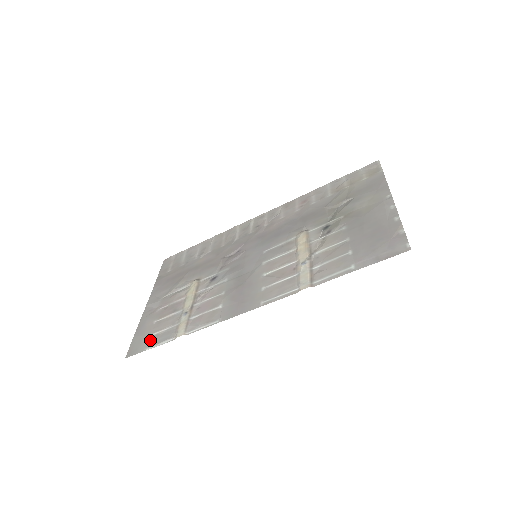
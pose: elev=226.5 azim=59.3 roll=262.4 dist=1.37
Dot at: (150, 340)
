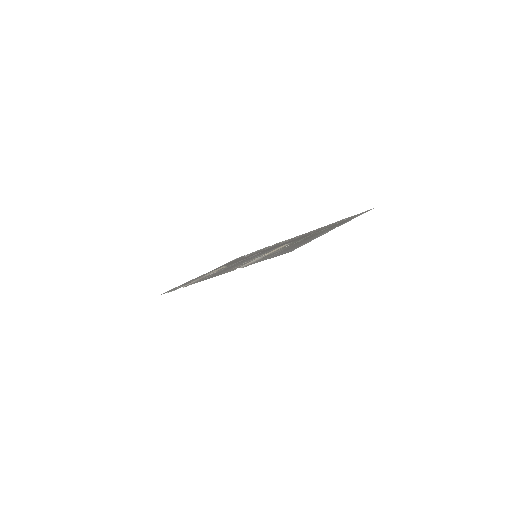
Dot at: (173, 289)
